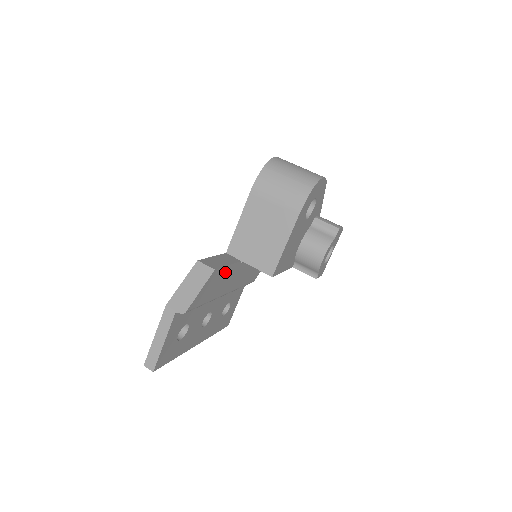
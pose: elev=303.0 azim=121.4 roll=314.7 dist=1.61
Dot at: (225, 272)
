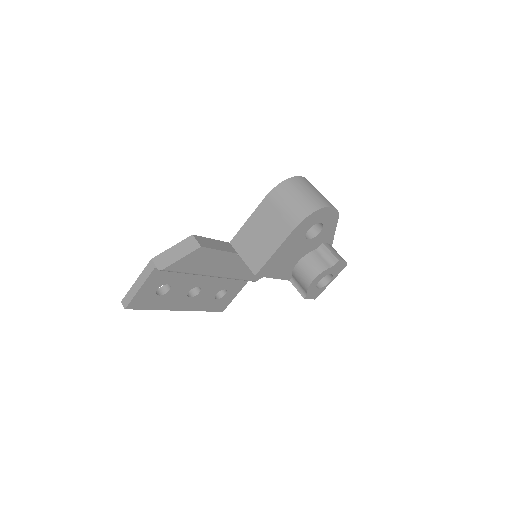
Dot at: (215, 255)
